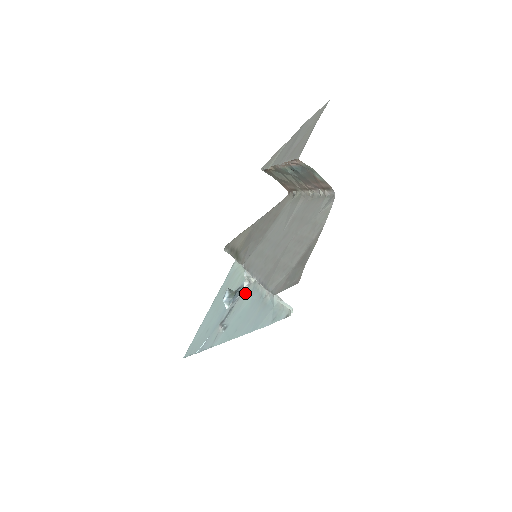
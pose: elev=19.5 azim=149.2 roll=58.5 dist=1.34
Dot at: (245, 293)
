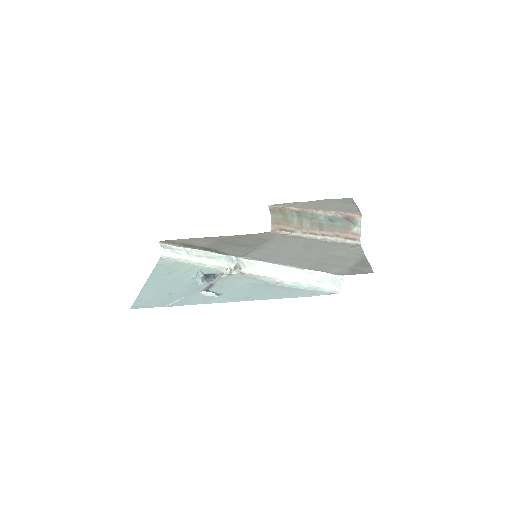
Dot at: (229, 278)
